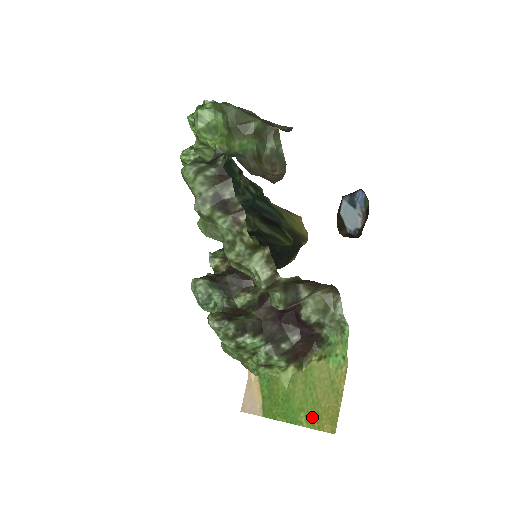
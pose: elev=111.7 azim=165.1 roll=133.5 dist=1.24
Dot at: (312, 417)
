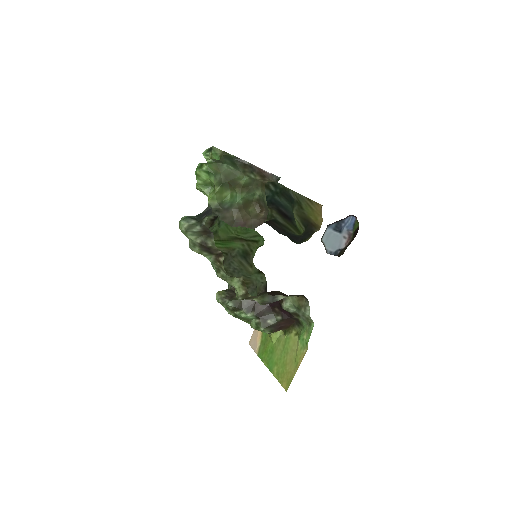
Dot at: (280, 373)
